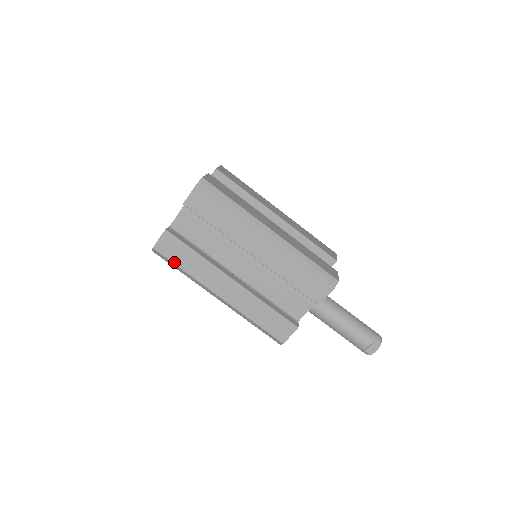
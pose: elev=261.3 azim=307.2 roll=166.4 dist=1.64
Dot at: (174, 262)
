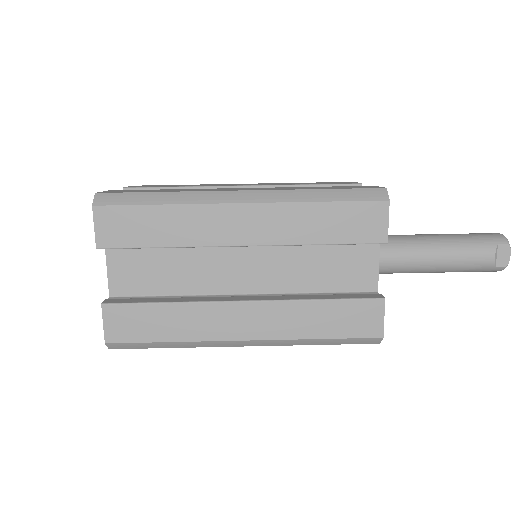
Dot at: (148, 340)
